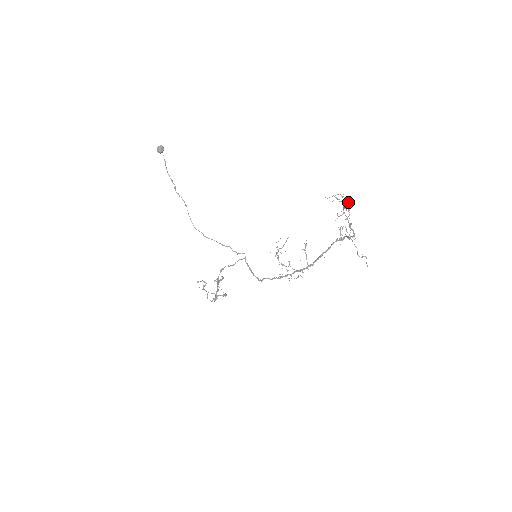
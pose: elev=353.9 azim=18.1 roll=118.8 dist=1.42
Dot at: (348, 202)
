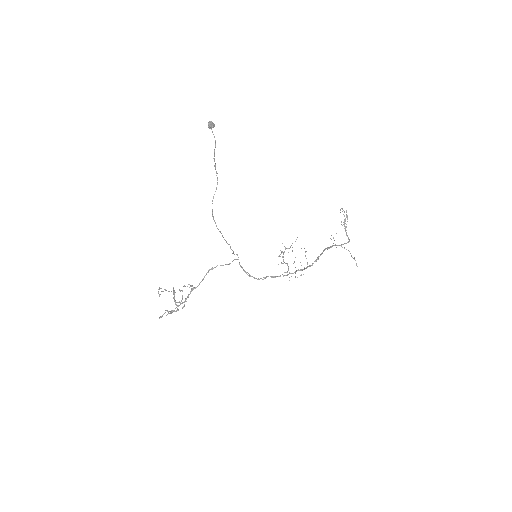
Dot at: occluded
